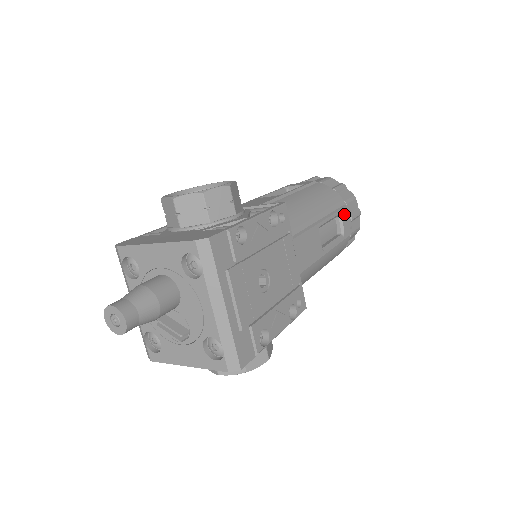
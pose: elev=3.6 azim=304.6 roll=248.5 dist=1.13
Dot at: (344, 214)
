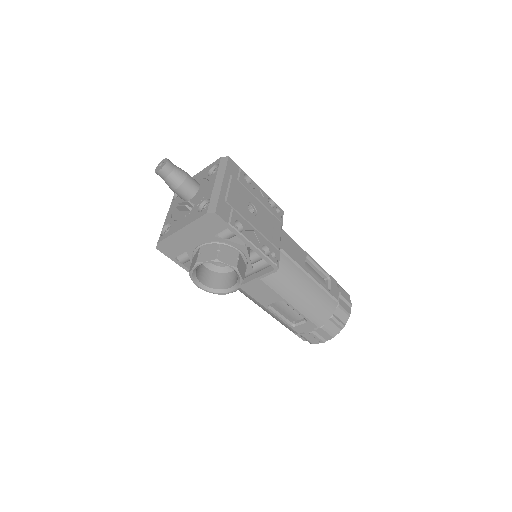
Dot at: (333, 282)
